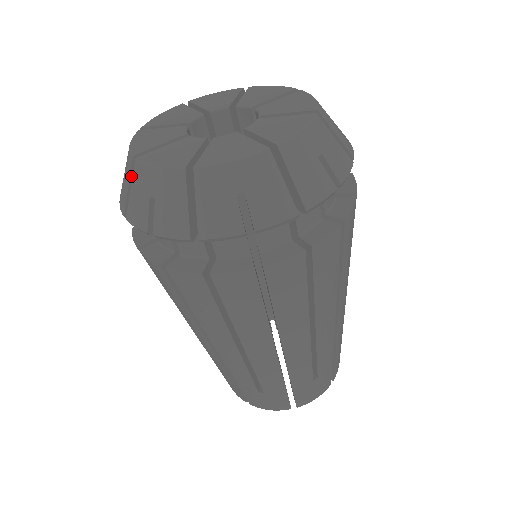
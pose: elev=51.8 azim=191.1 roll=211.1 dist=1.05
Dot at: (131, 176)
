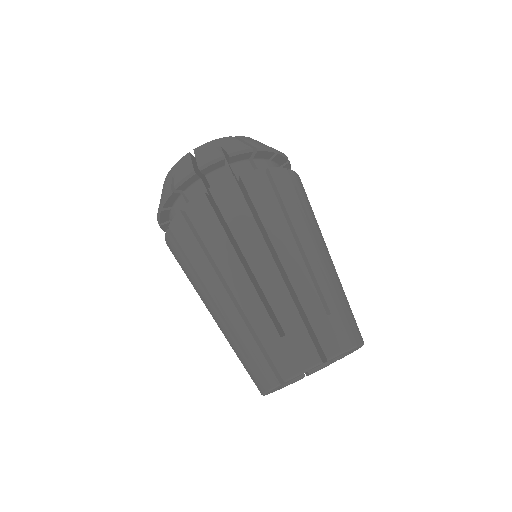
Dot at: occluded
